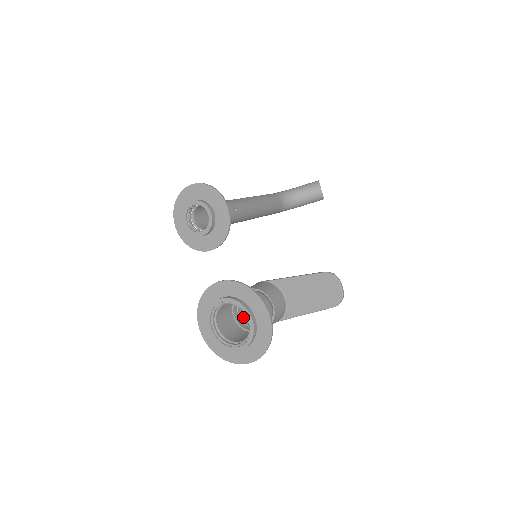
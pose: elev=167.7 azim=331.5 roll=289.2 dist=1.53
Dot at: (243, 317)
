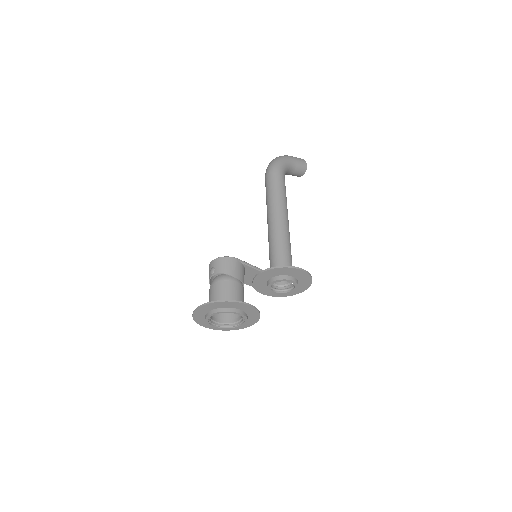
Dot at: occluded
